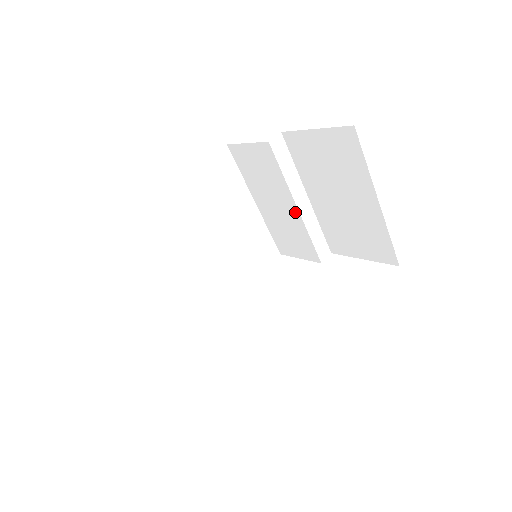
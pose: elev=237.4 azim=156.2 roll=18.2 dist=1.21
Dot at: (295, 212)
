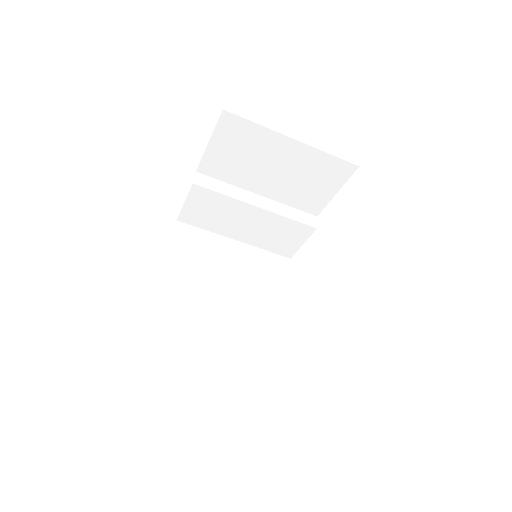
Dot at: (260, 212)
